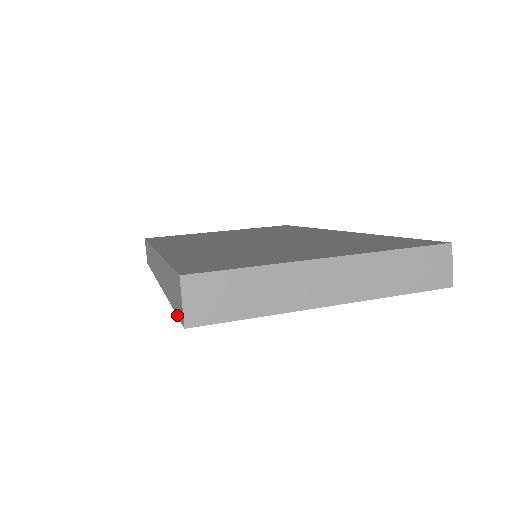
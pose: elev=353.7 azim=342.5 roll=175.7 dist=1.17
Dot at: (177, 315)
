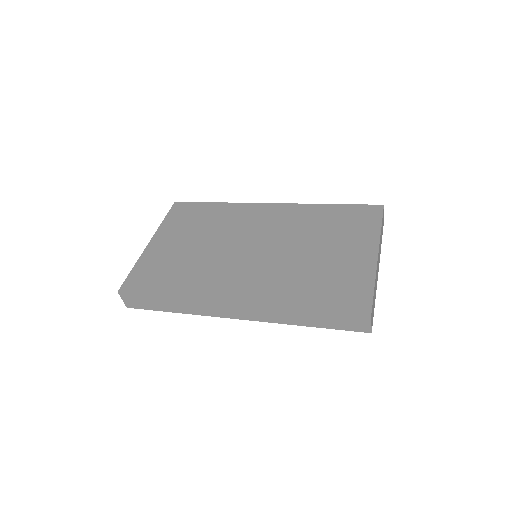
Dot at: occluded
